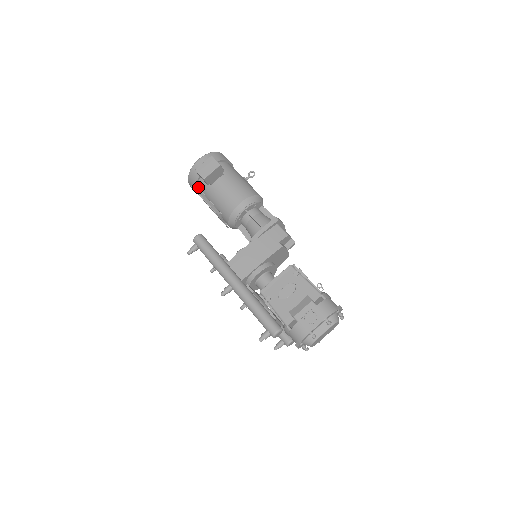
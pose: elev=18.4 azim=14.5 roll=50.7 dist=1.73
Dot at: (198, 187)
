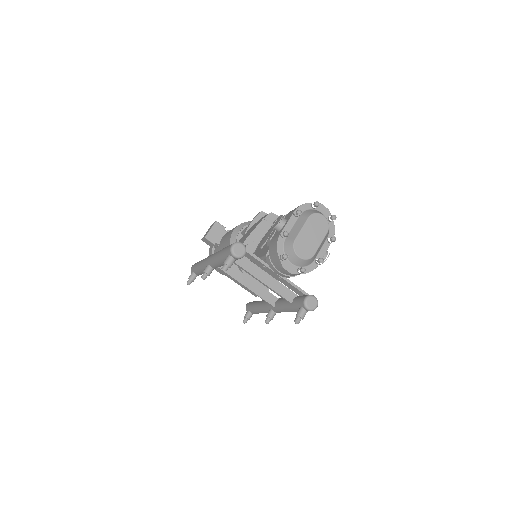
Dot at: occluded
